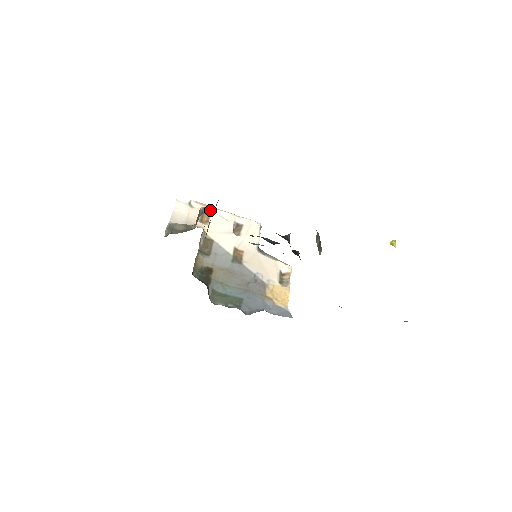
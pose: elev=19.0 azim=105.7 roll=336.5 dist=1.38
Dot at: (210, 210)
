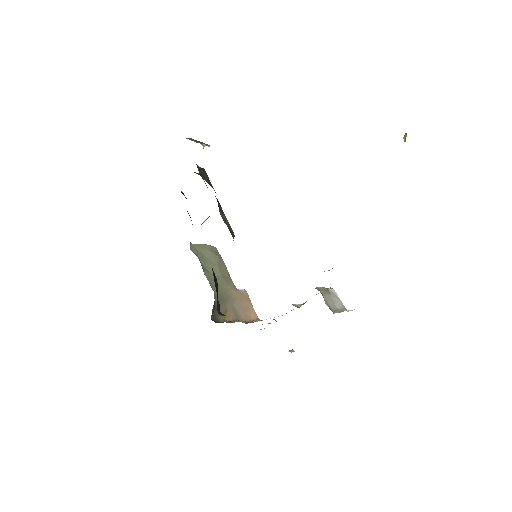
Dot at: (242, 289)
